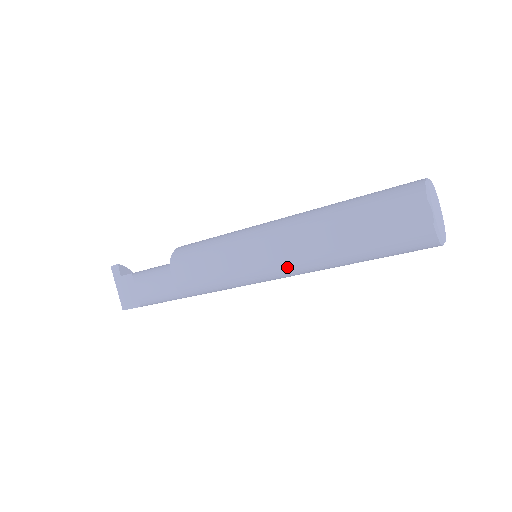
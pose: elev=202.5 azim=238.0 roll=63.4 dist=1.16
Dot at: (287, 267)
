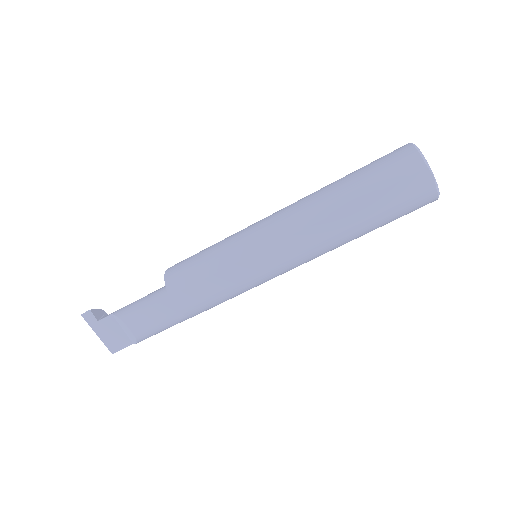
Dot at: (301, 260)
